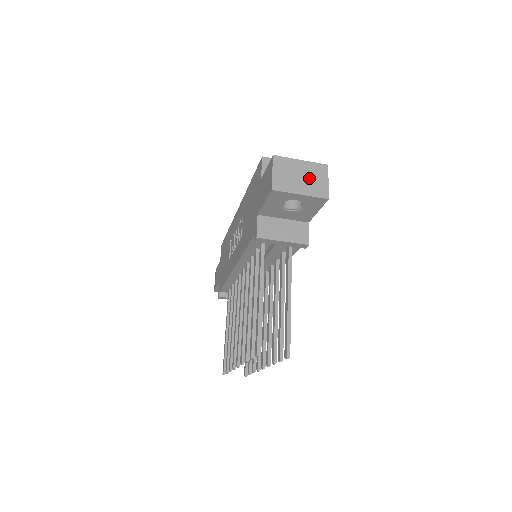
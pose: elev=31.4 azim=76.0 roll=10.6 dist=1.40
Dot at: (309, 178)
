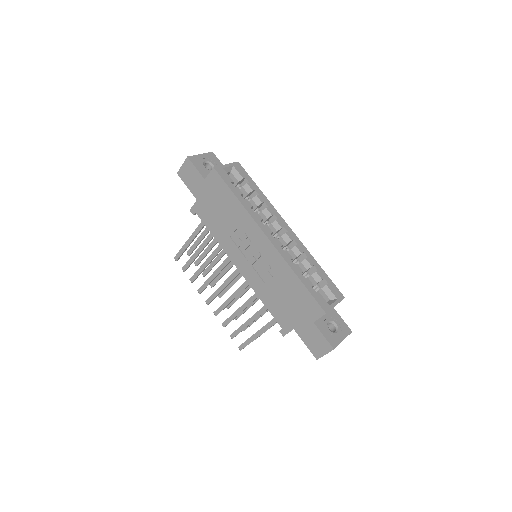
Dot at: occluded
